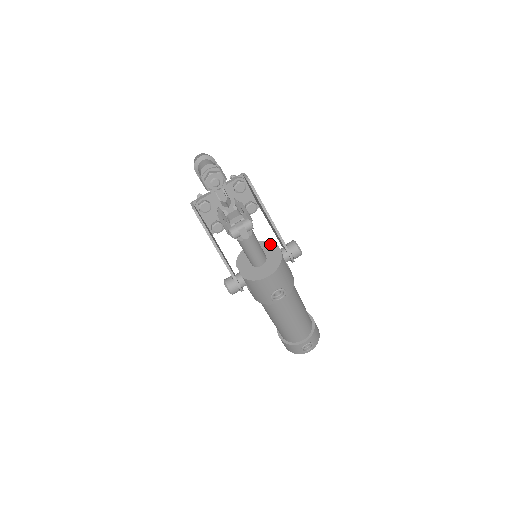
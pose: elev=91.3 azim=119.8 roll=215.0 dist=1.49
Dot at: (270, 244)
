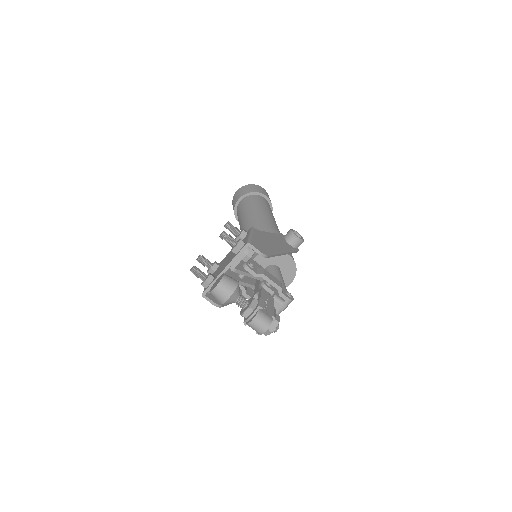
Dot at: occluded
